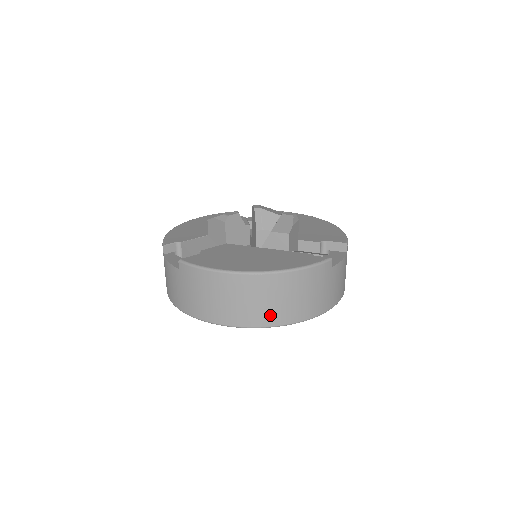
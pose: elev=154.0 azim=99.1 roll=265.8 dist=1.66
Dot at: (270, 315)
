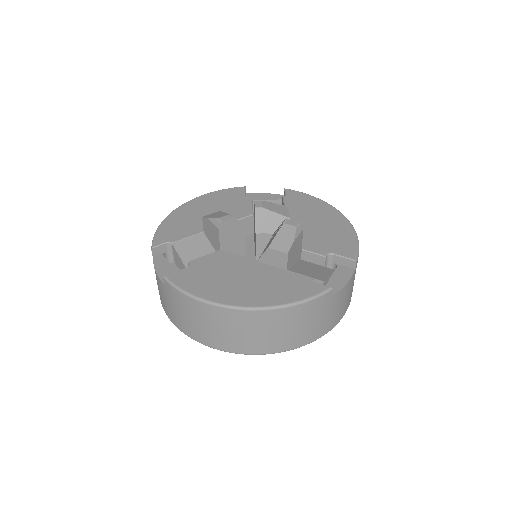
Dot at: (258, 345)
